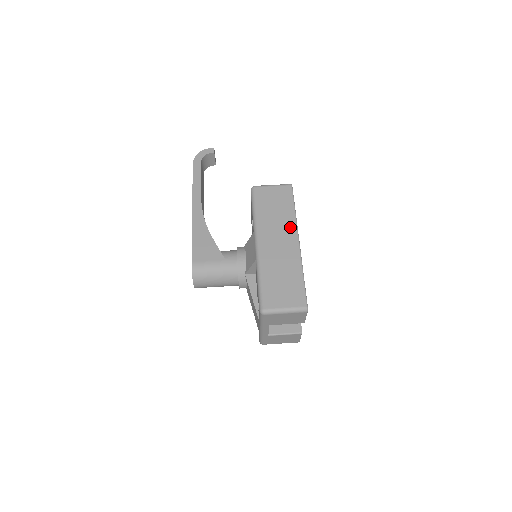
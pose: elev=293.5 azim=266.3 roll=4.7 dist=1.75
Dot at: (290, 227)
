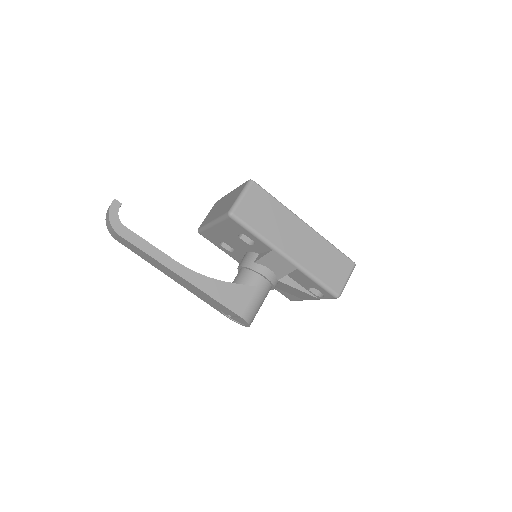
Dot at: (291, 219)
